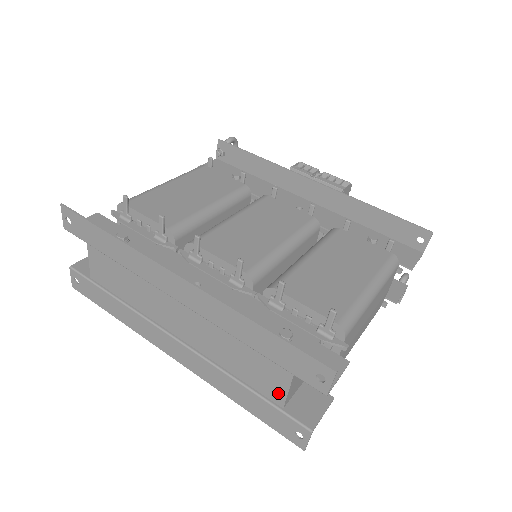
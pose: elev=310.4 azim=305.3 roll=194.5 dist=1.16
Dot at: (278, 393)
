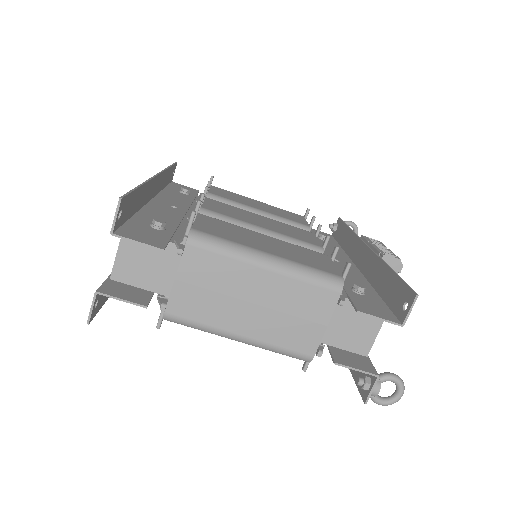
Dot at: (116, 261)
